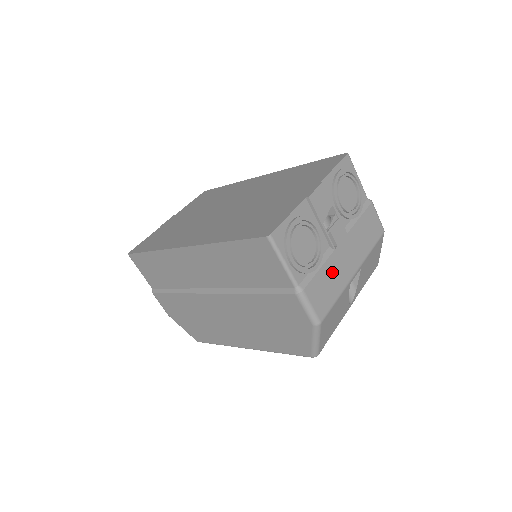
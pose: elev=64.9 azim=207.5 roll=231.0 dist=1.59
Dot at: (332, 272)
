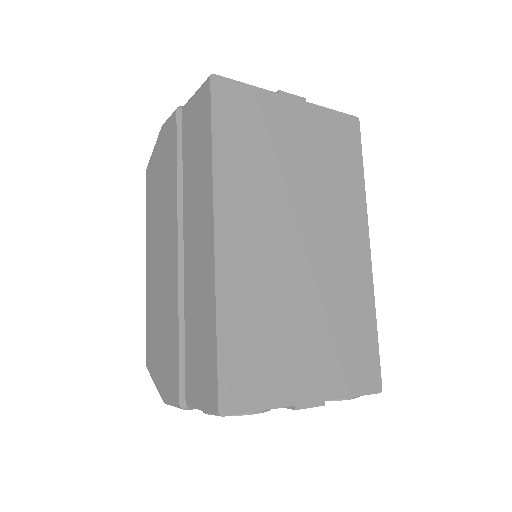
Dot at: occluded
